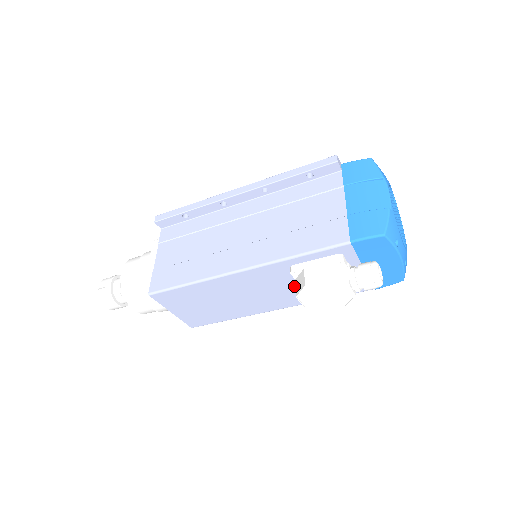
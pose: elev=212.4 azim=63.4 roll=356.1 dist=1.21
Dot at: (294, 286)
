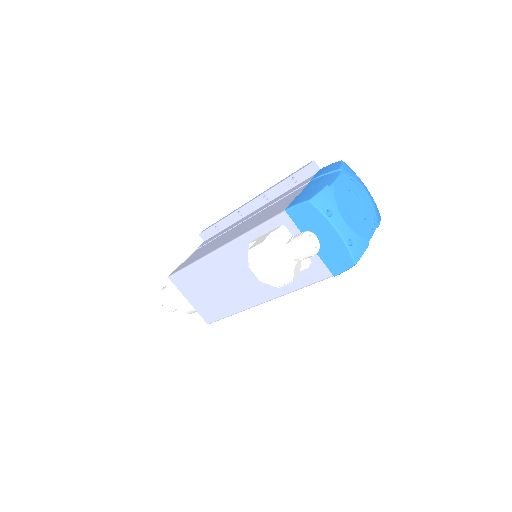
Dot at: occluded
